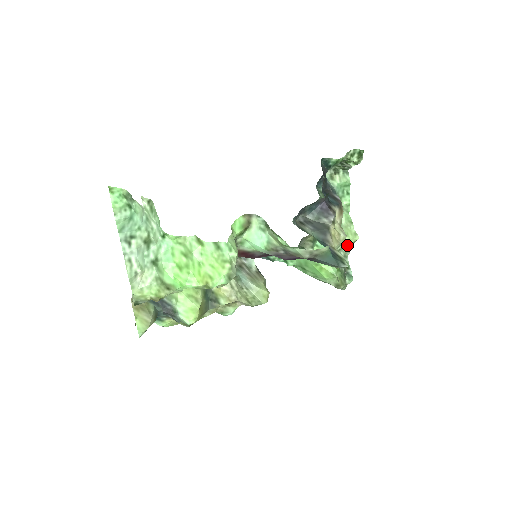
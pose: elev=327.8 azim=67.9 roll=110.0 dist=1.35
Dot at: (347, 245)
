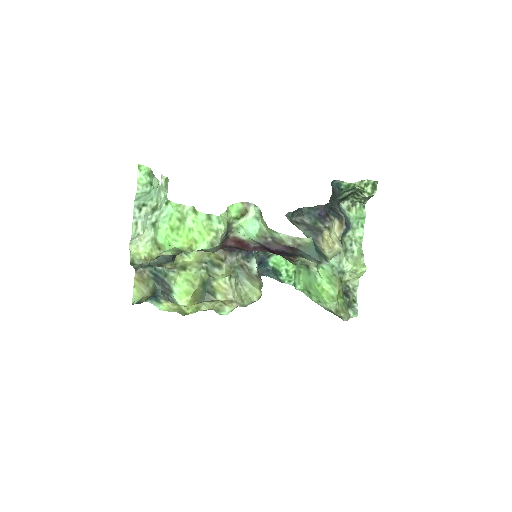
Dot at: (355, 277)
